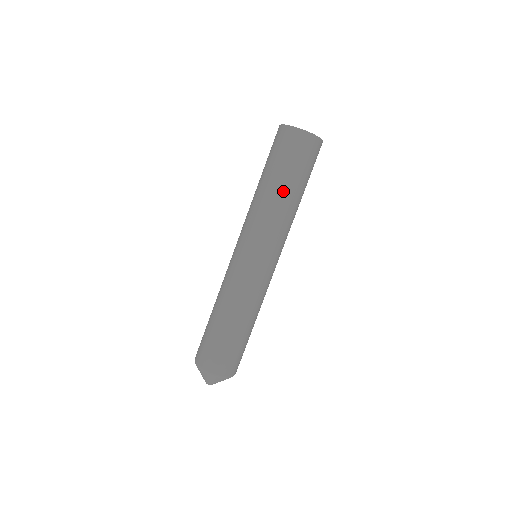
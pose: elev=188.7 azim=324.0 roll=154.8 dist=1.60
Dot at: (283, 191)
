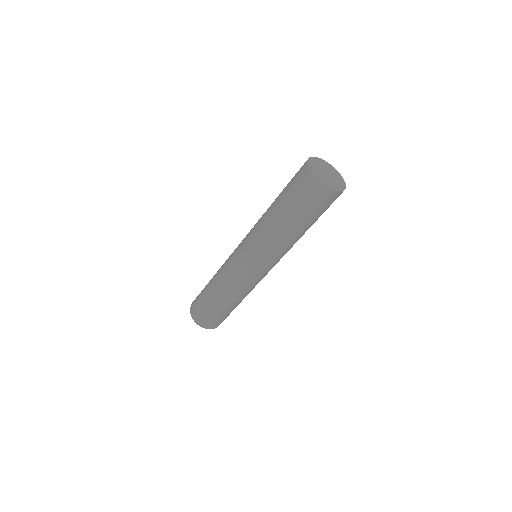
Dot at: (296, 231)
